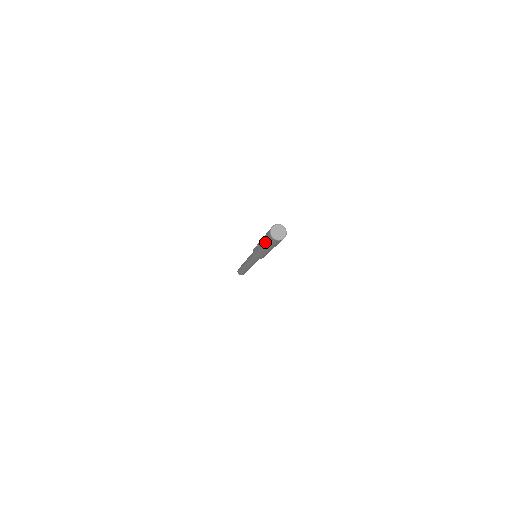
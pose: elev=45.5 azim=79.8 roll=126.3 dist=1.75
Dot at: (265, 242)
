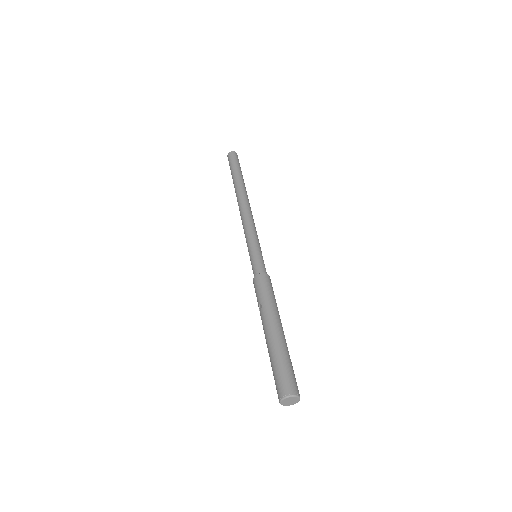
Dot at: (271, 364)
